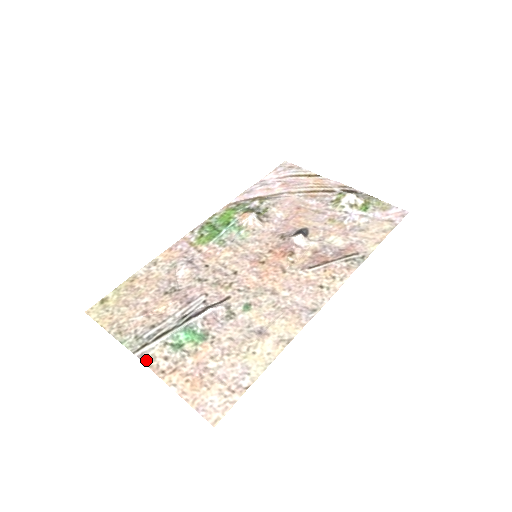
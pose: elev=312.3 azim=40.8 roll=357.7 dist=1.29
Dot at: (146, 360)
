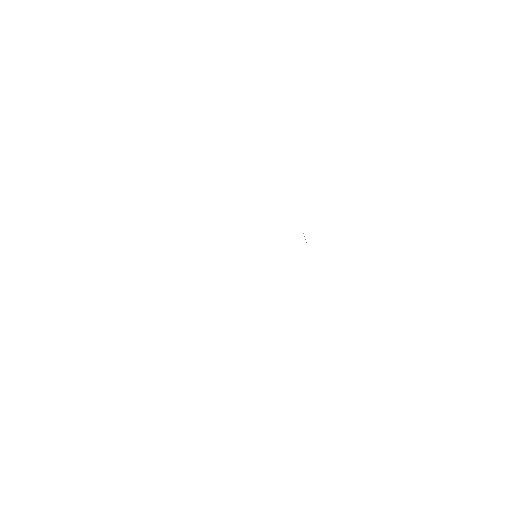
Dot at: occluded
